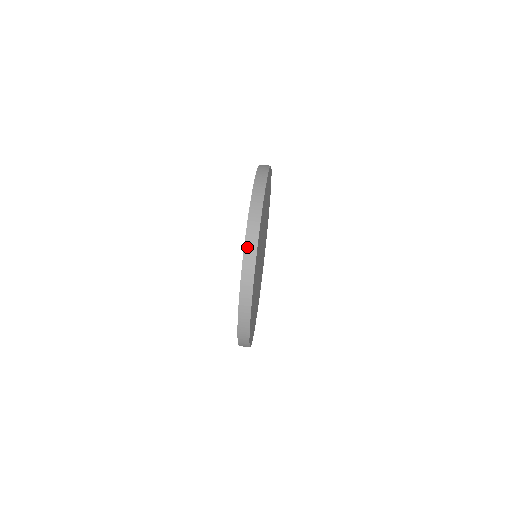
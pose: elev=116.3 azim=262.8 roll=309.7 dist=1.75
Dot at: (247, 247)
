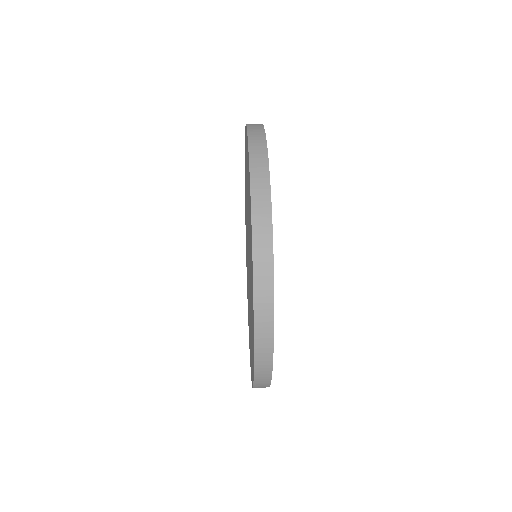
Dot at: occluded
